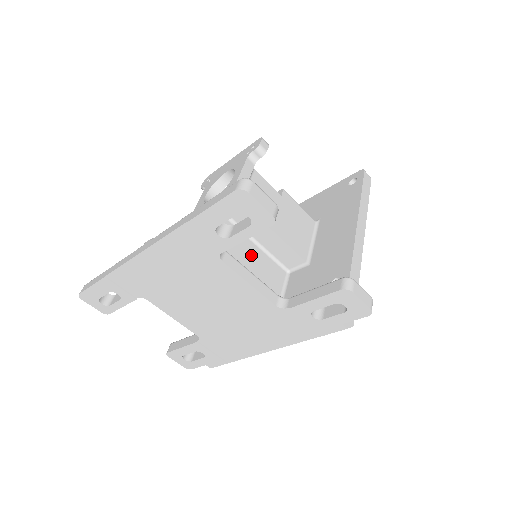
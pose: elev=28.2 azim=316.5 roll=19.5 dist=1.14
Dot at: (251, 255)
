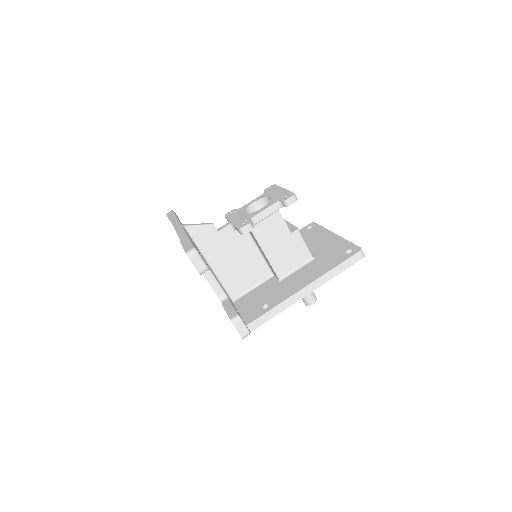
Dot at: (249, 255)
